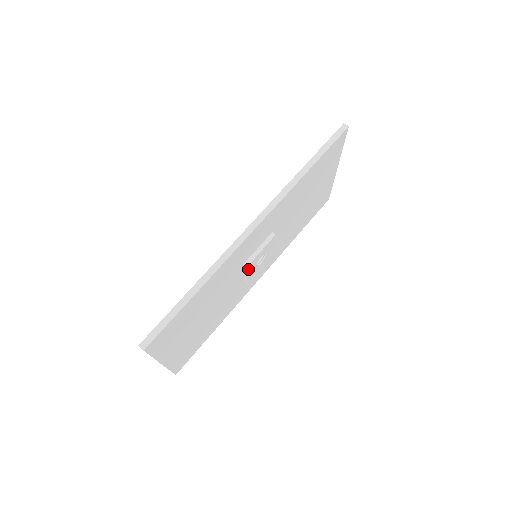
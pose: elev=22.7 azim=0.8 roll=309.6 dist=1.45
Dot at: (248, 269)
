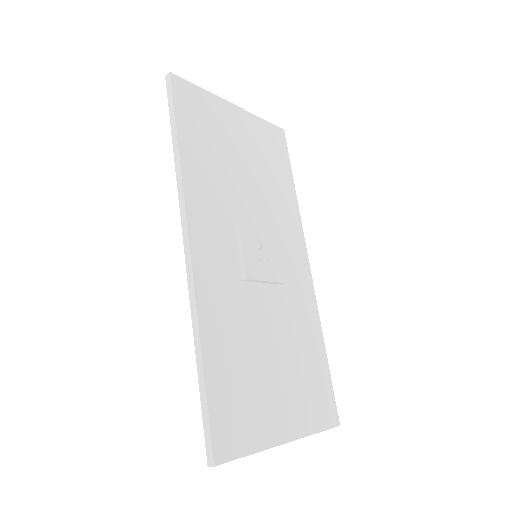
Dot at: (255, 276)
